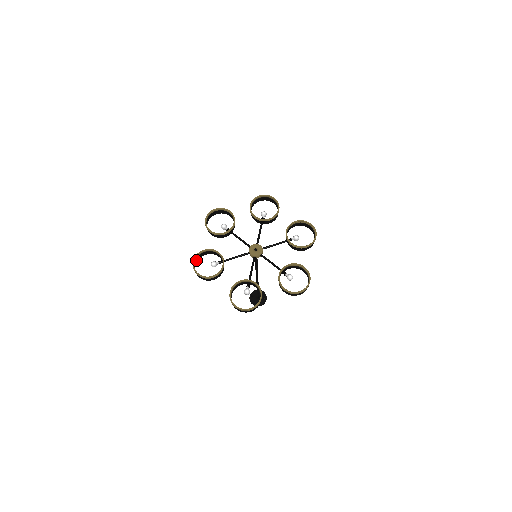
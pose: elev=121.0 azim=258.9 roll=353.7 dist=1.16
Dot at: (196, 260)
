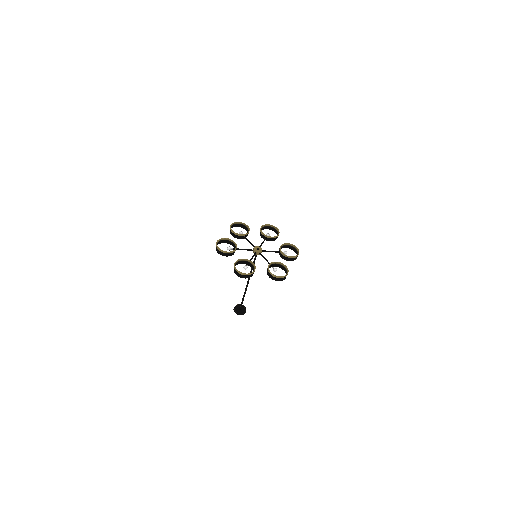
Dot at: (235, 271)
